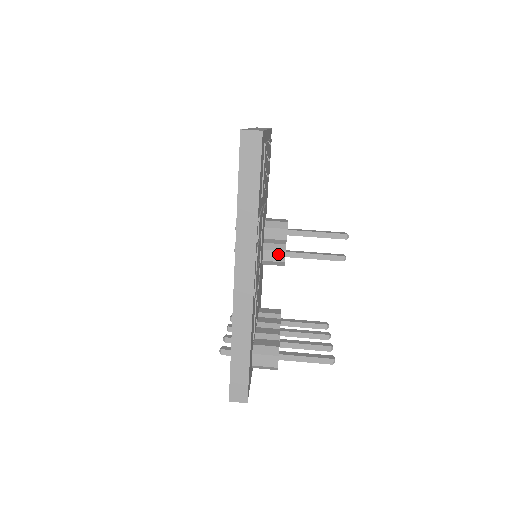
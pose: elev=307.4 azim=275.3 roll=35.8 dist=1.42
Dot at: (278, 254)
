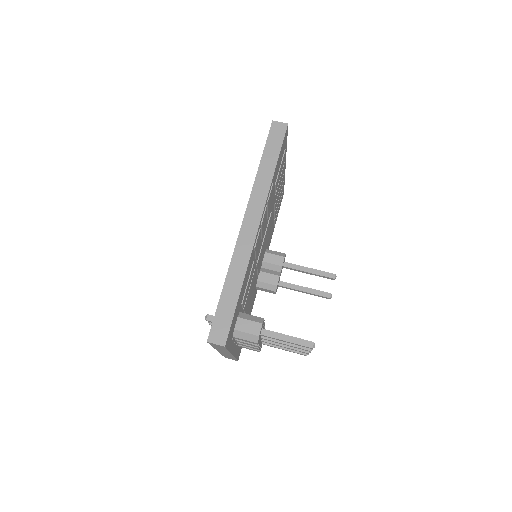
Dot at: (272, 277)
